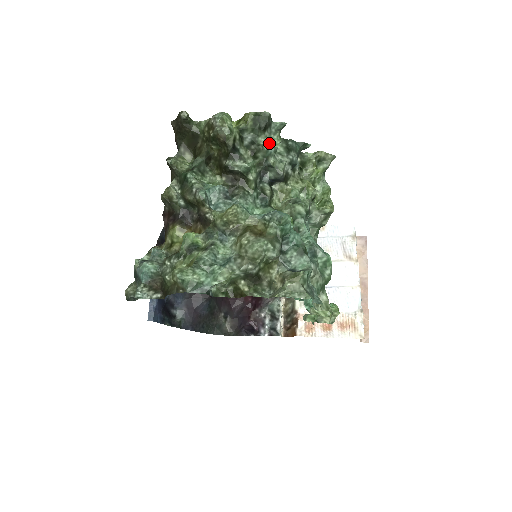
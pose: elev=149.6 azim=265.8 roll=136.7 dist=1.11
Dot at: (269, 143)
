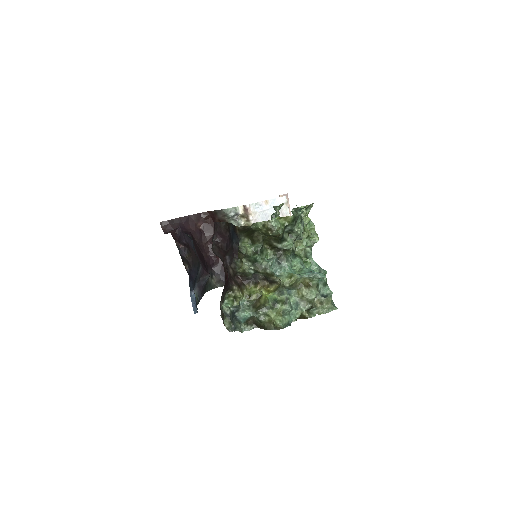
Dot at: (301, 230)
